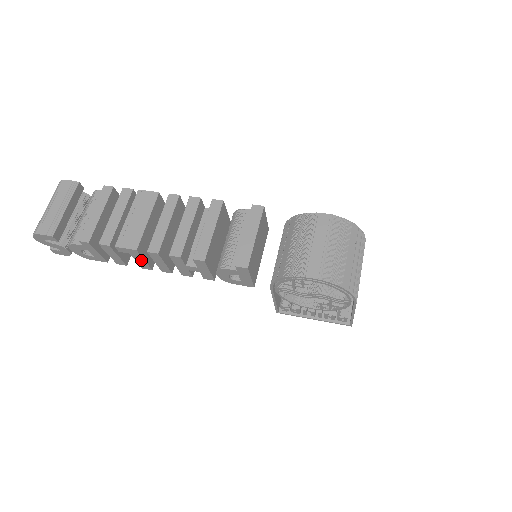
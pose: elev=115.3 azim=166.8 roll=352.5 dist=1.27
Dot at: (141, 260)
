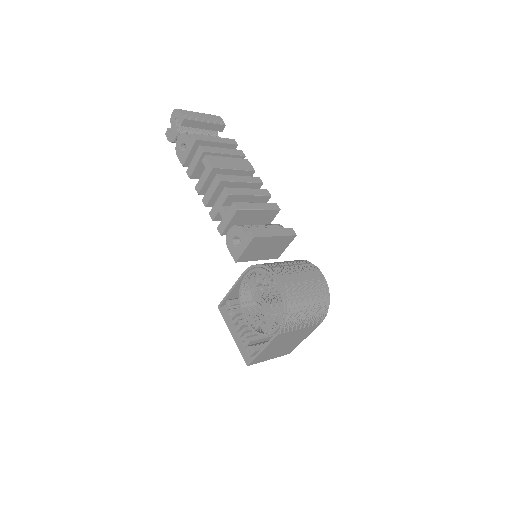
Dot at: (204, 179)
